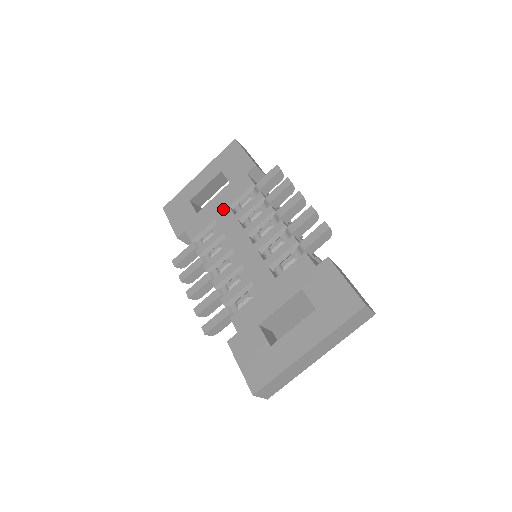
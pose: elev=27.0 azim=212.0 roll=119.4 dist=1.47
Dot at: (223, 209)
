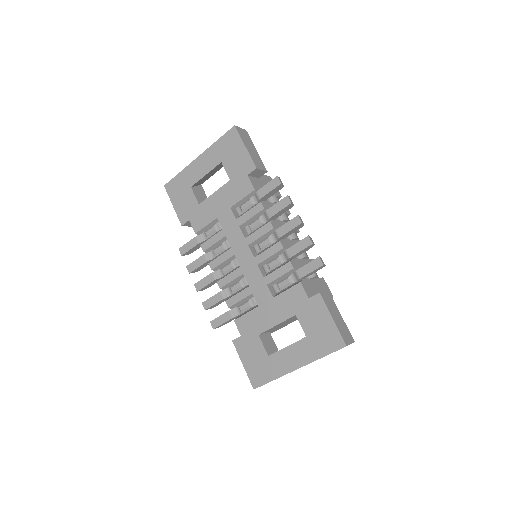
Dot at: (225, 209)
